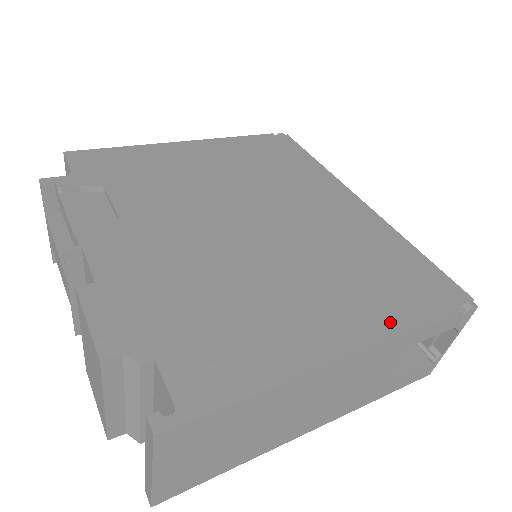
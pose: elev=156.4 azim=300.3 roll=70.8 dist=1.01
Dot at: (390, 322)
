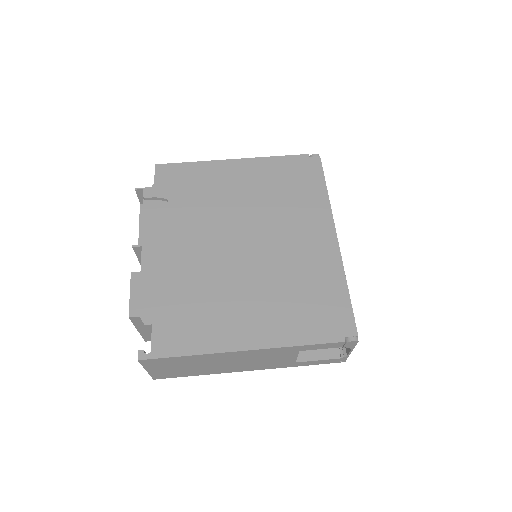
Dot at: (287, 336)
